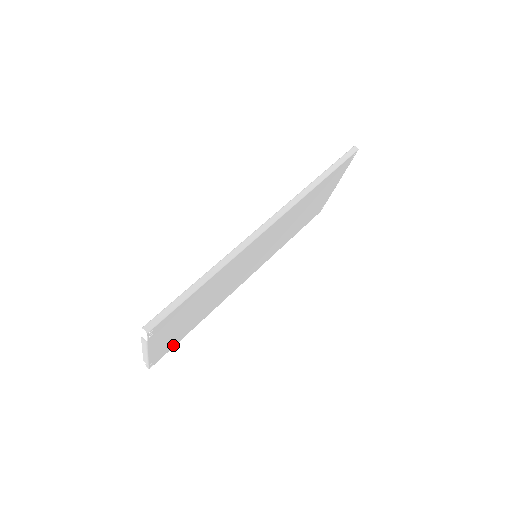
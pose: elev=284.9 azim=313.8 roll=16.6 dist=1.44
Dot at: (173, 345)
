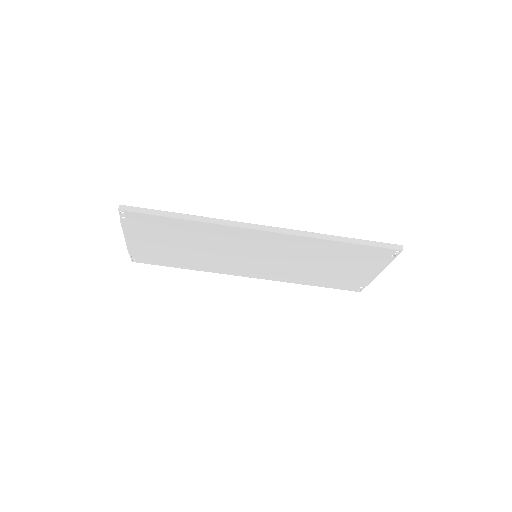
Dot at: (158, 263)
